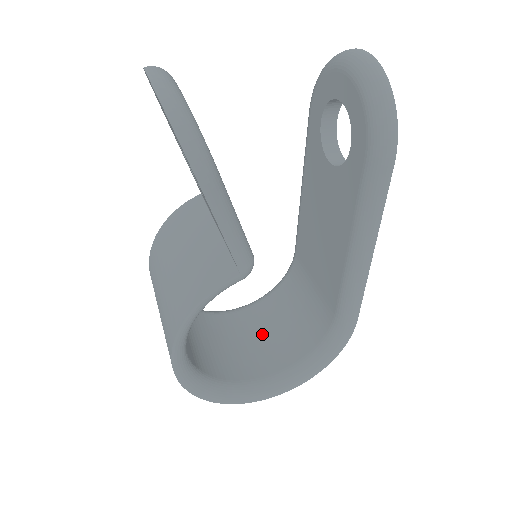
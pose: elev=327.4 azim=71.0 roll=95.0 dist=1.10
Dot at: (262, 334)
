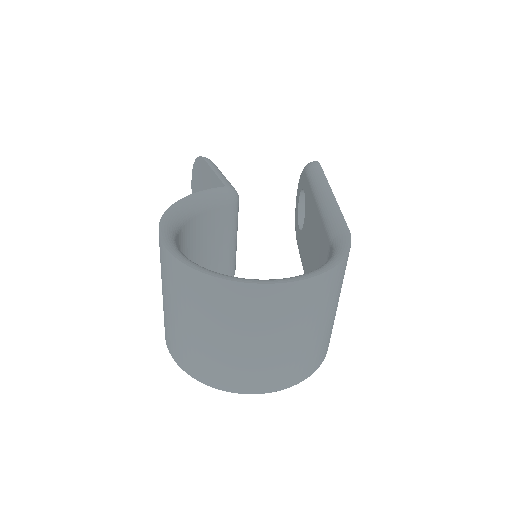
Dot at: occluded
